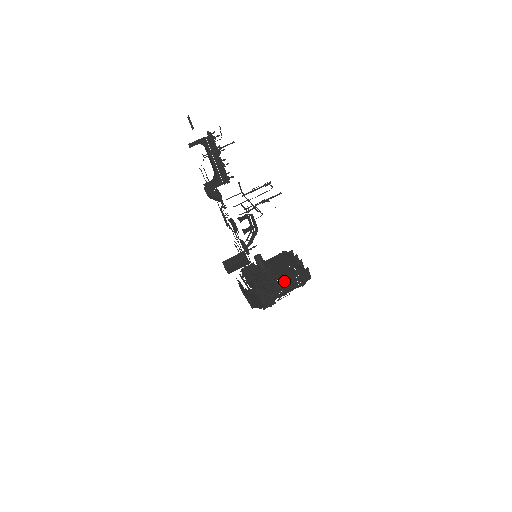
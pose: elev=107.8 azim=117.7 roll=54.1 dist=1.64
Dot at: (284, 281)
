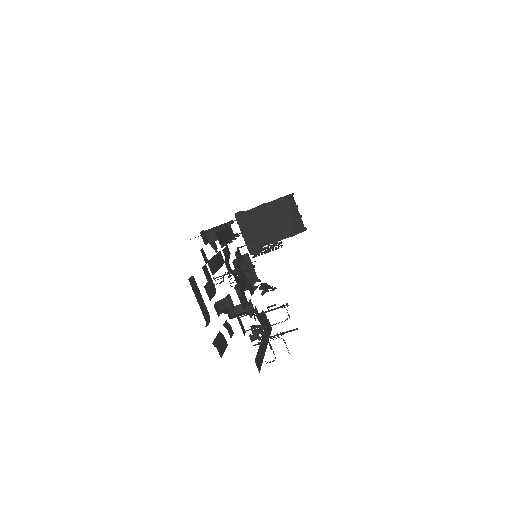
Dot at: (279, 239)
